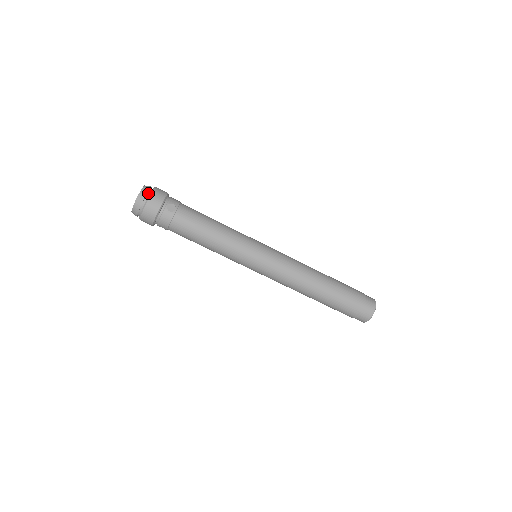
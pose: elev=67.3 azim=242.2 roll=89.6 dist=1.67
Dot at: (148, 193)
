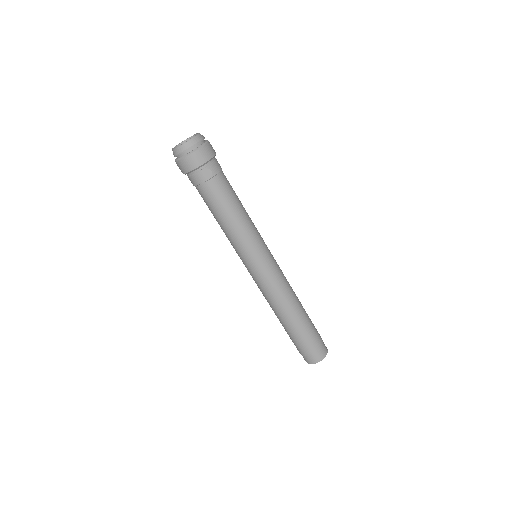
Dot at: (195, 146)
